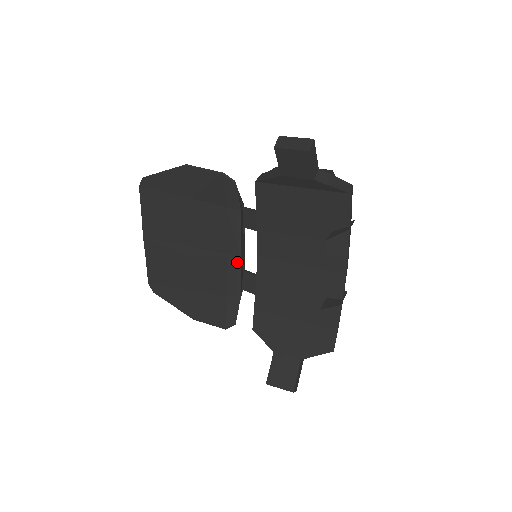
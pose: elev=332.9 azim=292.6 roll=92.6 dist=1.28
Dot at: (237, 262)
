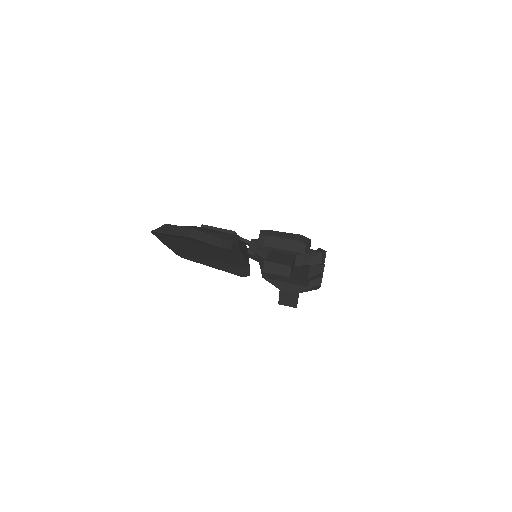
Dot at: (243, 260)
